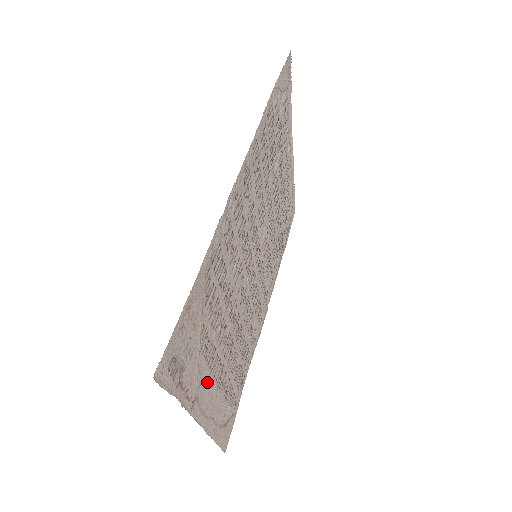
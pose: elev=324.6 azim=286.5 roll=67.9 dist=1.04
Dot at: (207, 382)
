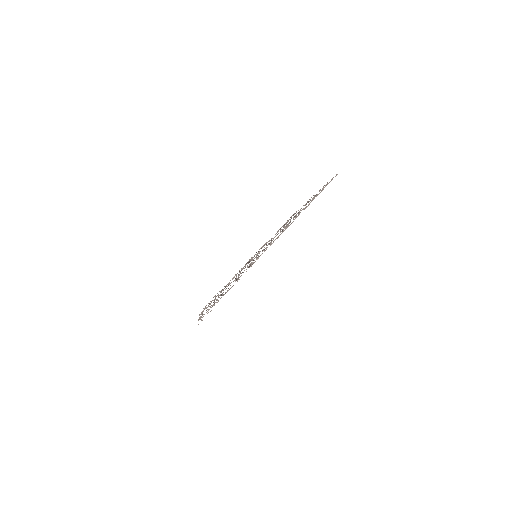
Dot at: occluded
